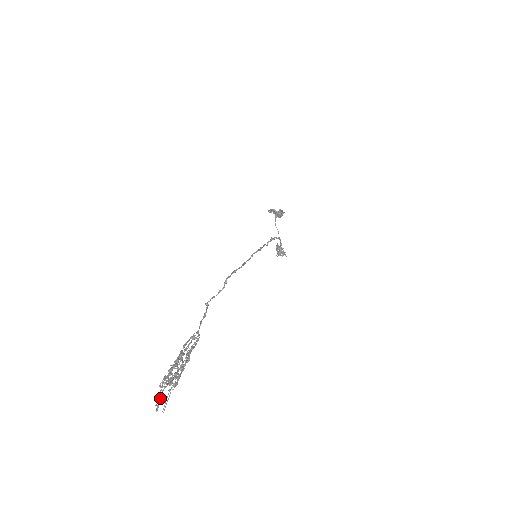
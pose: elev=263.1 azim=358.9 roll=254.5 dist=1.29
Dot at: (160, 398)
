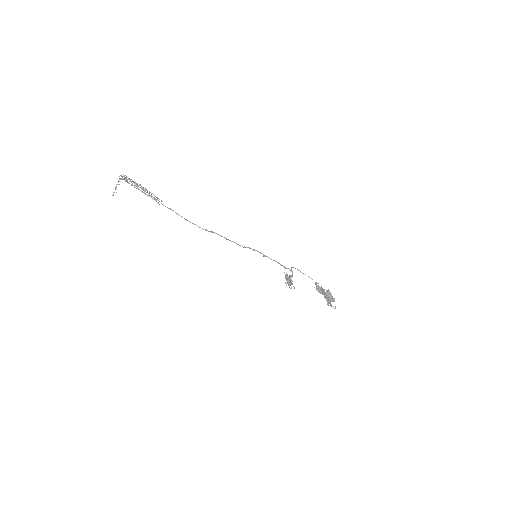
Dot at: occluded
